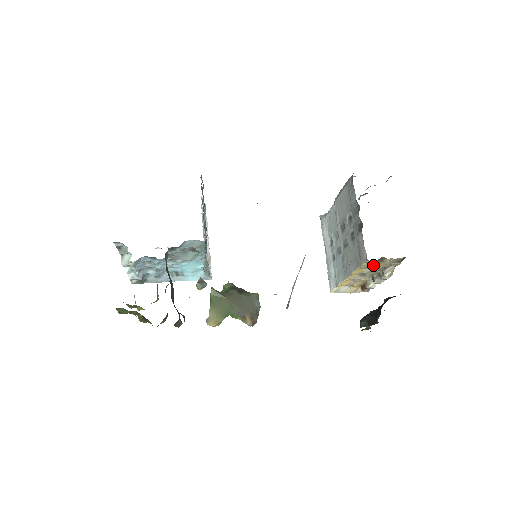
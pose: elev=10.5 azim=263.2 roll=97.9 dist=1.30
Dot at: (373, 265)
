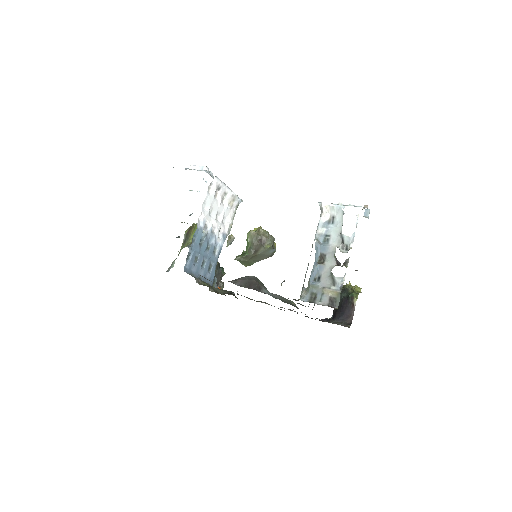
Dot at: occluded
